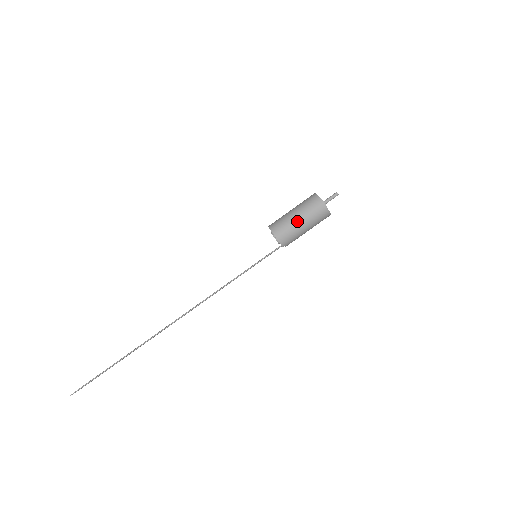
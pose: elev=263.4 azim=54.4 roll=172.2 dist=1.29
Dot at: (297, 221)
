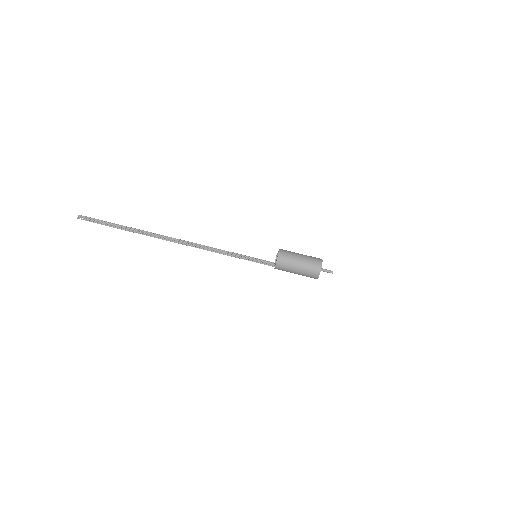
Dot at: (296, 269)
